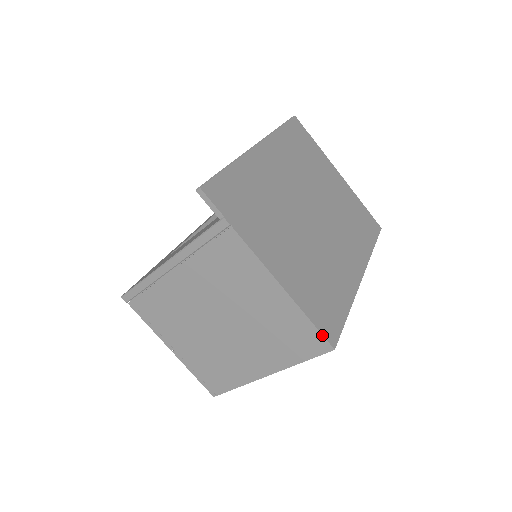
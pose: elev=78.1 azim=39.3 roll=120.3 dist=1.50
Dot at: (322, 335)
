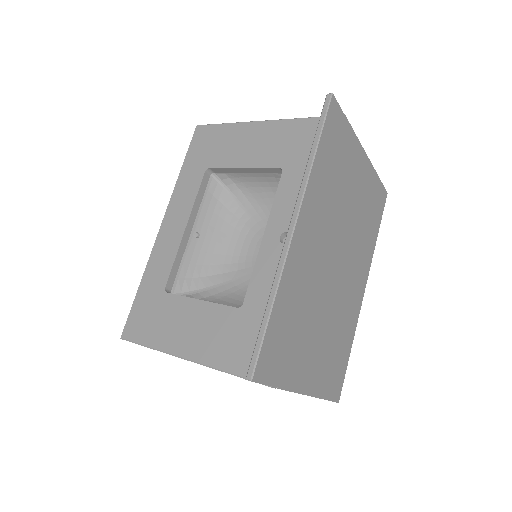
Dot at: (332, 401)
